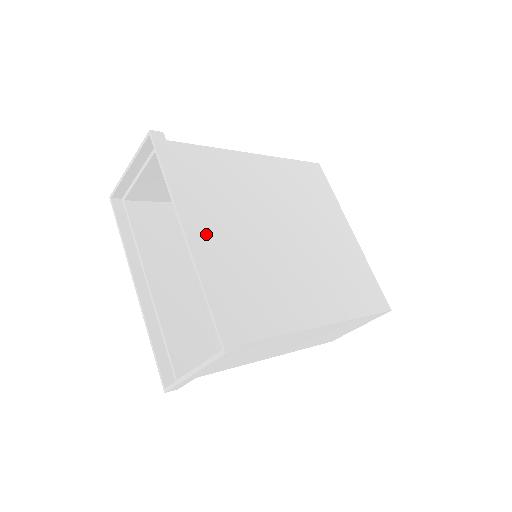
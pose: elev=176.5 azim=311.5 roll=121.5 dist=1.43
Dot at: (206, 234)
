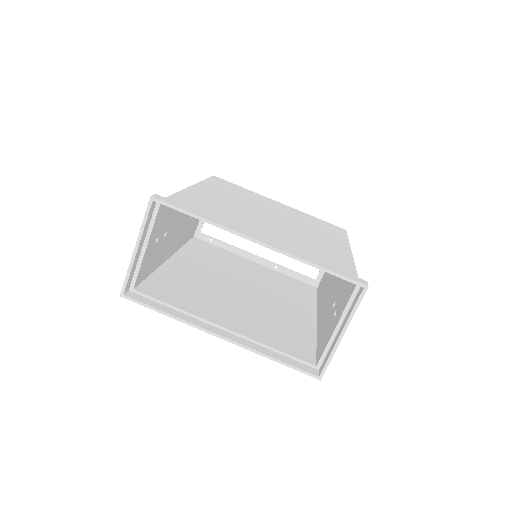
Dot at: occluded
